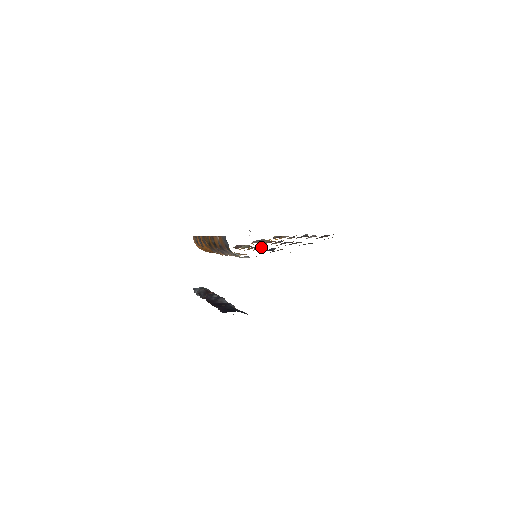
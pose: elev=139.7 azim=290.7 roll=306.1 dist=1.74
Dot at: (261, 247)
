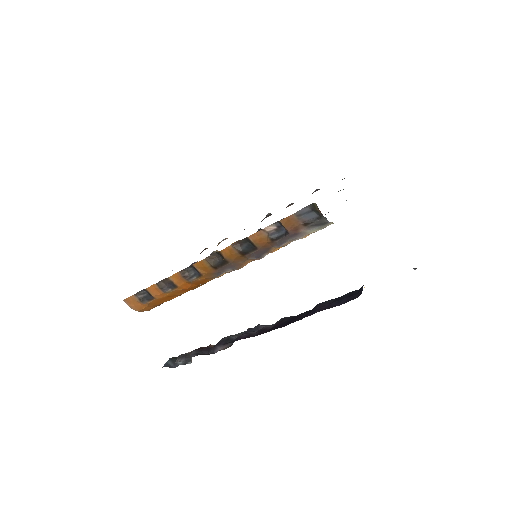
Dot at: occluded
